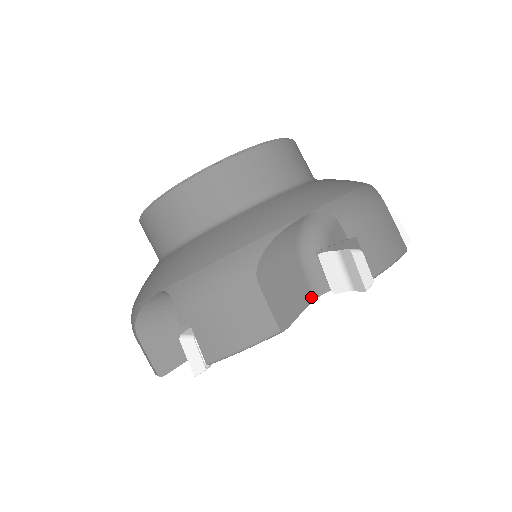
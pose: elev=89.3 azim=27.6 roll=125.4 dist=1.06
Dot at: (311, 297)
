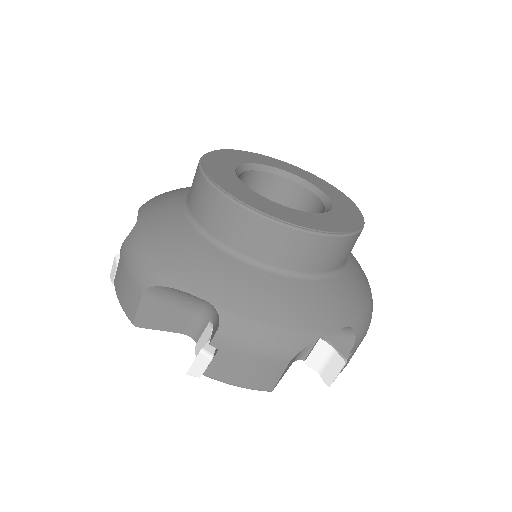
Dot at: (183, 331)
